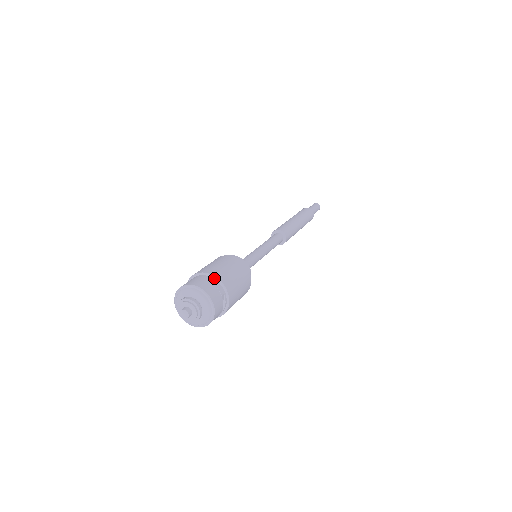
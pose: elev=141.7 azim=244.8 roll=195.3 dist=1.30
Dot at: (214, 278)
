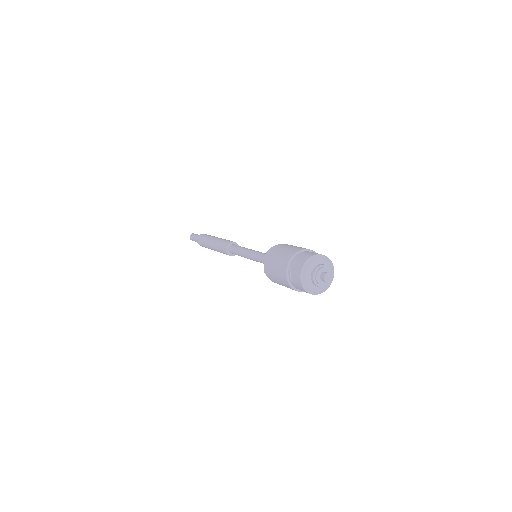
Dot at: (310, 251)
